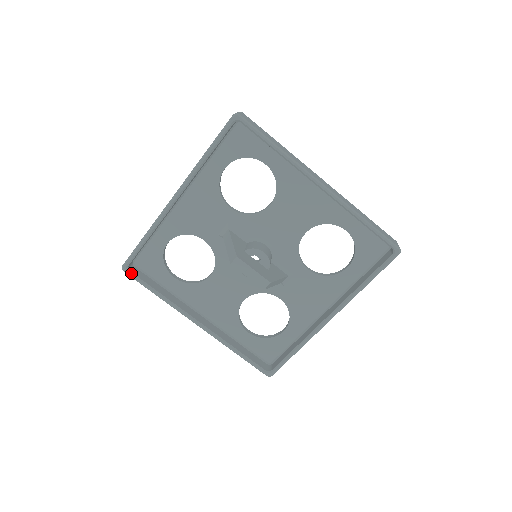
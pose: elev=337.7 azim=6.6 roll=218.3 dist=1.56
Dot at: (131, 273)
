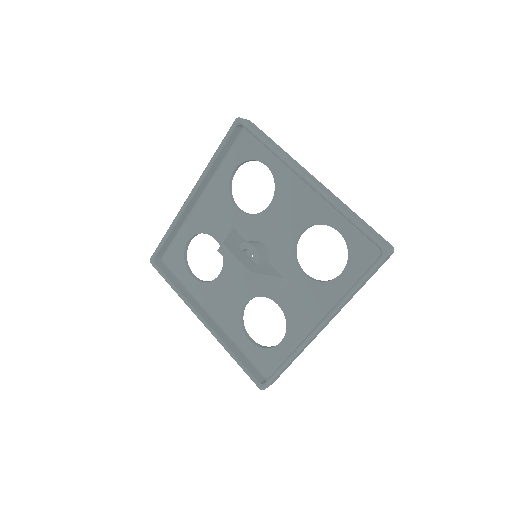
Dot at: (156, 265)
